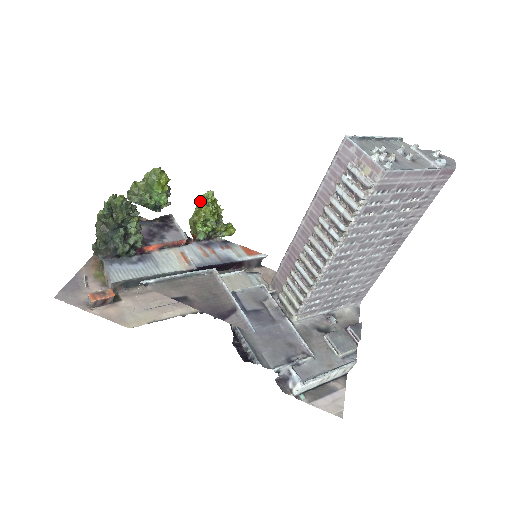
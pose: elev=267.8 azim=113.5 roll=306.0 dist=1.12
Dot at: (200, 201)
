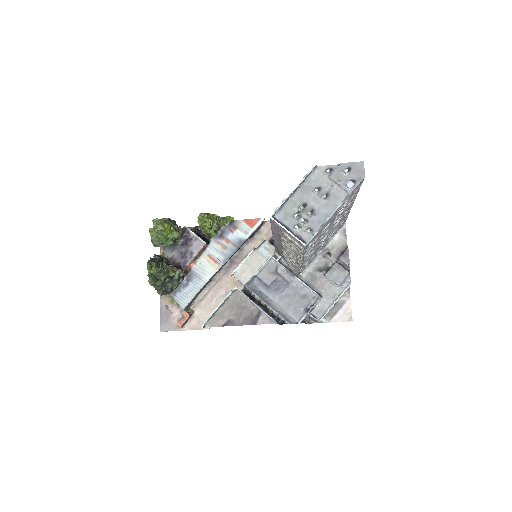
Dot at: occluded
